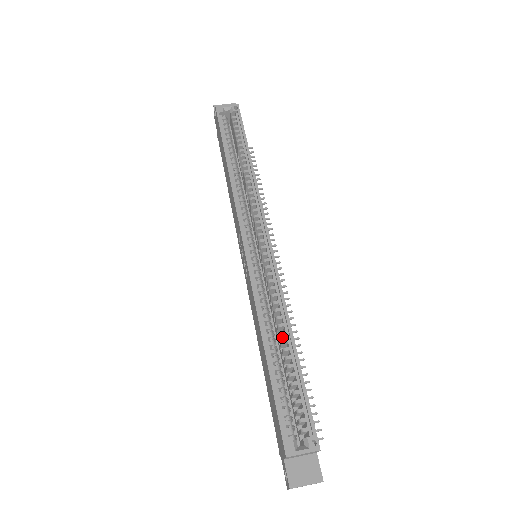
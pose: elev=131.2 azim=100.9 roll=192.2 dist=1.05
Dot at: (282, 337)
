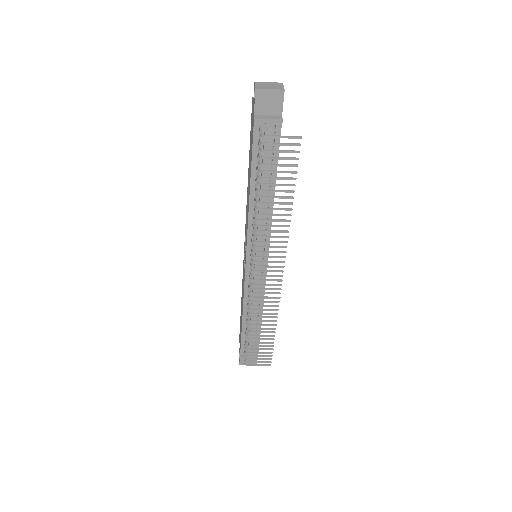
Dot at: occluded
